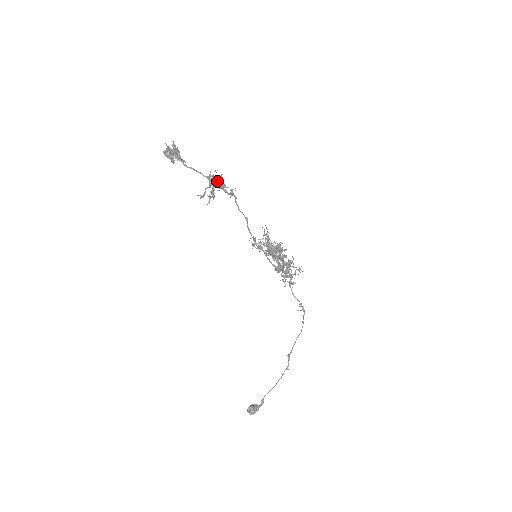
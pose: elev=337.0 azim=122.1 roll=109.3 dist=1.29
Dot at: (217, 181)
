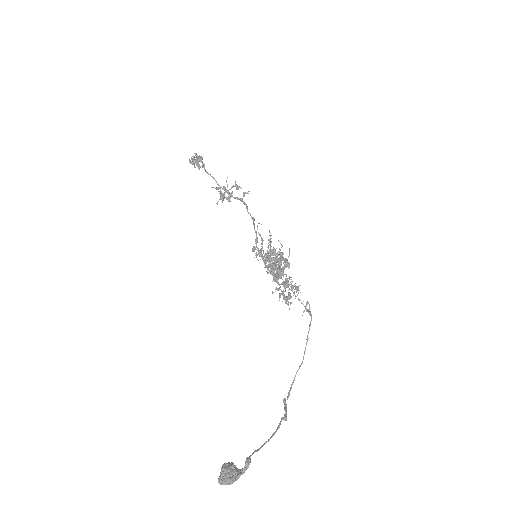
Dot at: (226, 197)
